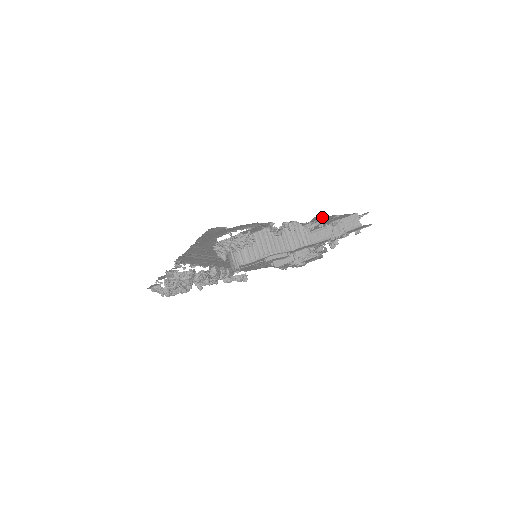
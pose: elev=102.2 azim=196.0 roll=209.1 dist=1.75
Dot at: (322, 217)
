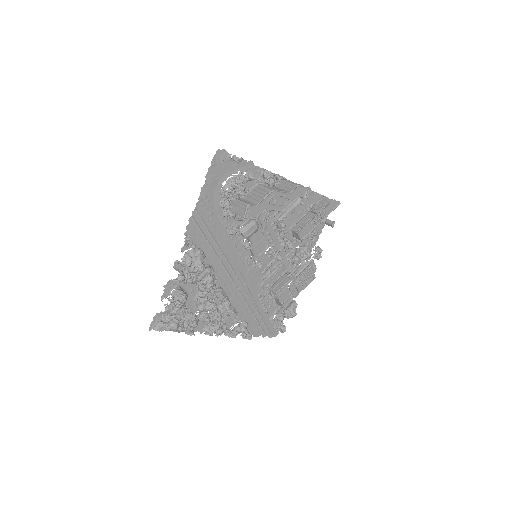
Dot at: occluded
